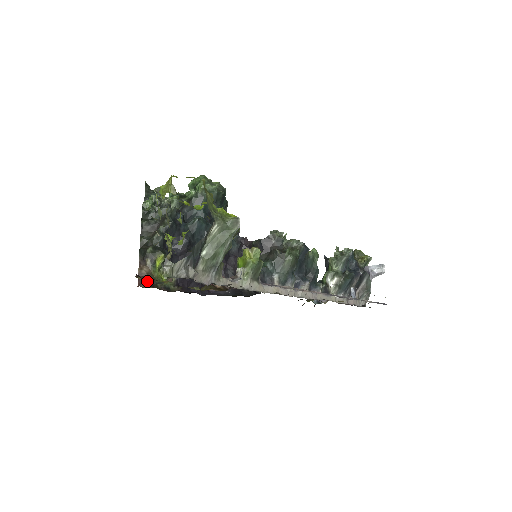
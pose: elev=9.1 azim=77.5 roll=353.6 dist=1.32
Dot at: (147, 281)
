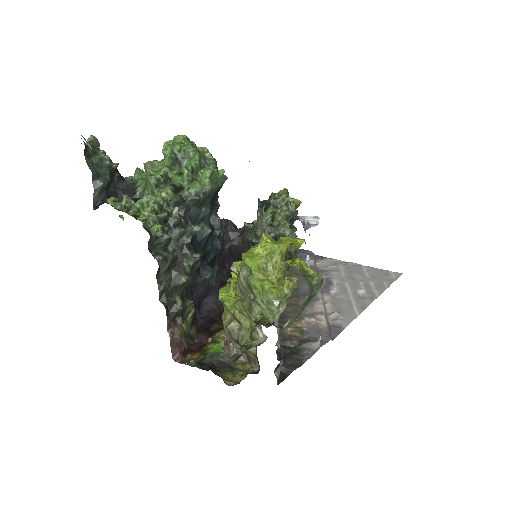
Dot at: (184, 348)
